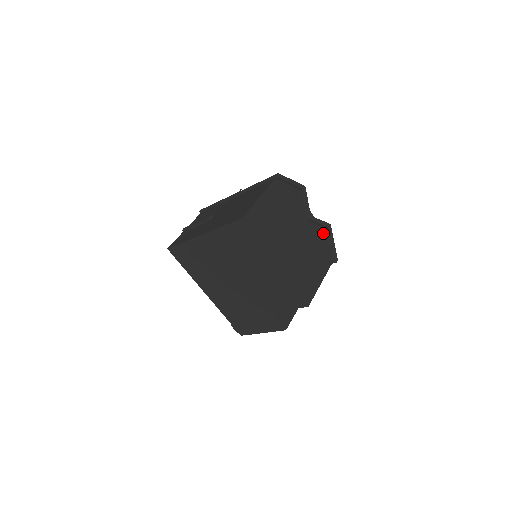
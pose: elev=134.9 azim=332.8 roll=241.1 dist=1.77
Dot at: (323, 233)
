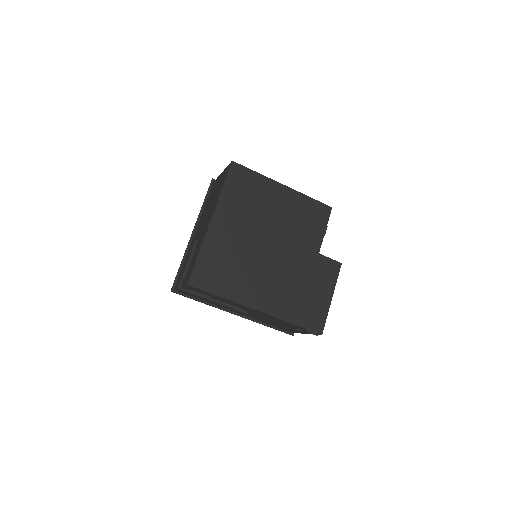
Dot at: occluded
